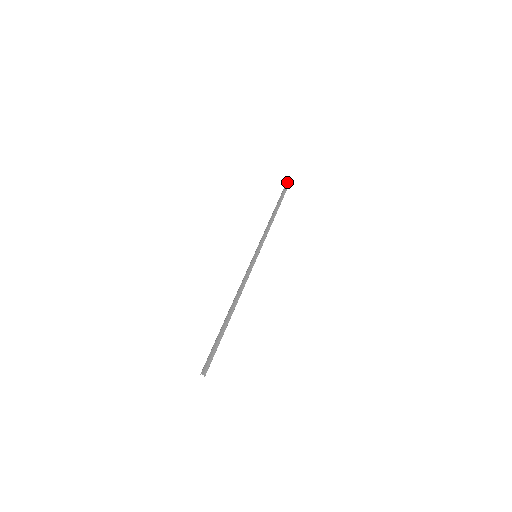
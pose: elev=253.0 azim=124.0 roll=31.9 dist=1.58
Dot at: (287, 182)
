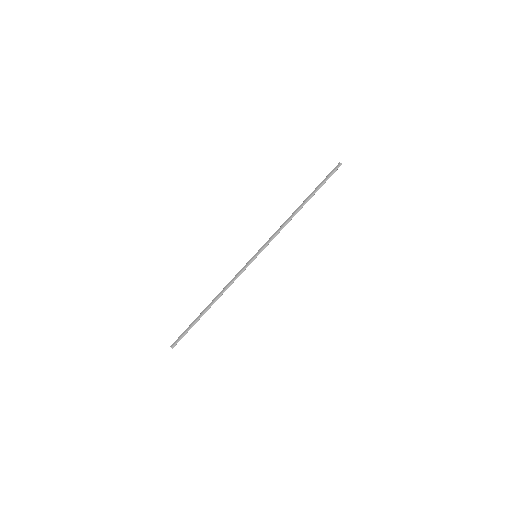
Dot at: (334, 168)
